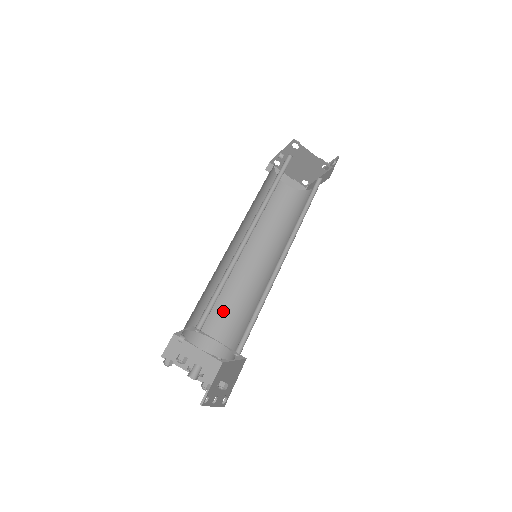
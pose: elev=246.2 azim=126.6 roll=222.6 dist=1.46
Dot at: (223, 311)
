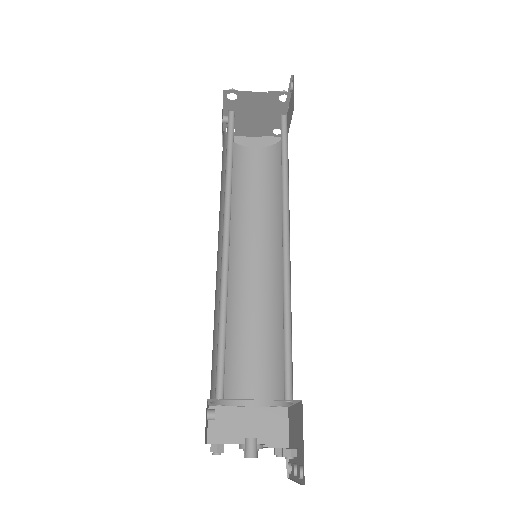
Dot at: (256, 343)
